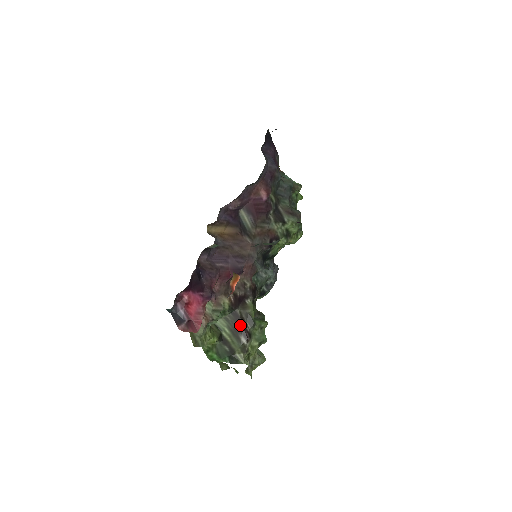
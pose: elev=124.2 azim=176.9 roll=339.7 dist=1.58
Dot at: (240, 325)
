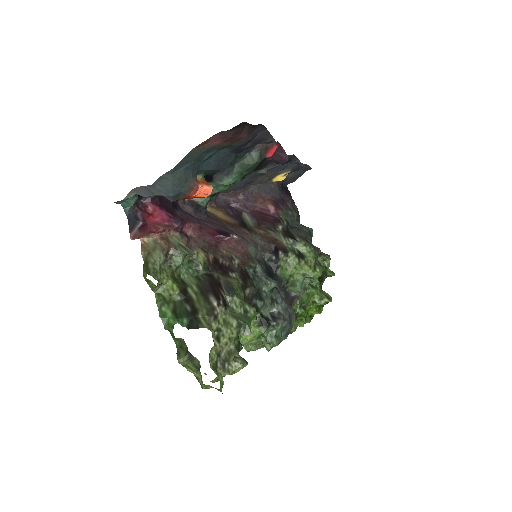
Dot at: (214, 287)
